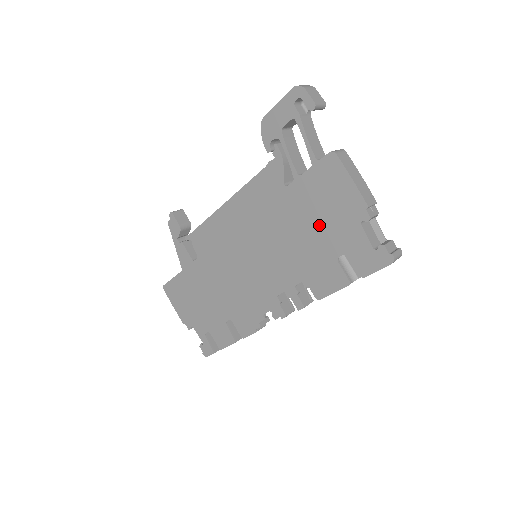
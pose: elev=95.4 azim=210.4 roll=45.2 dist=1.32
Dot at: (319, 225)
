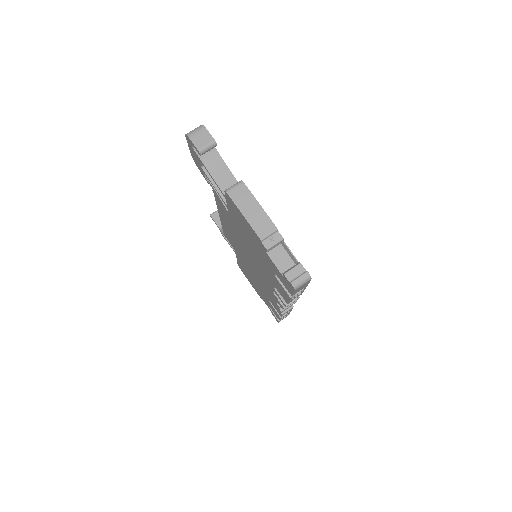
Dot at: (254, 247)
